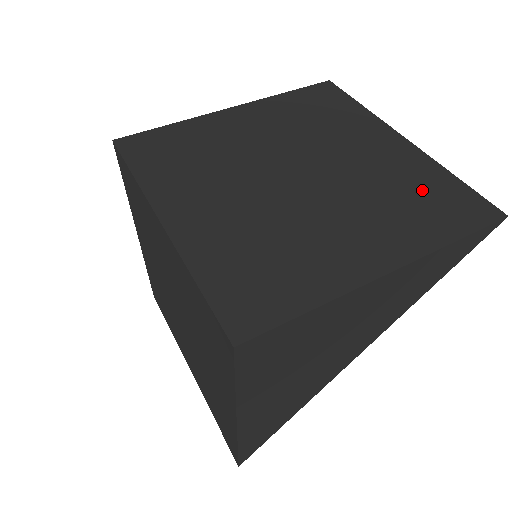
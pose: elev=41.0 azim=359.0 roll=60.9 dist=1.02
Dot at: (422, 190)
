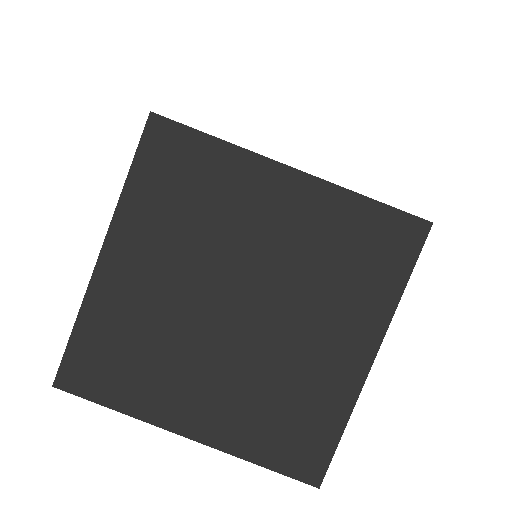
Dot at: occluded
